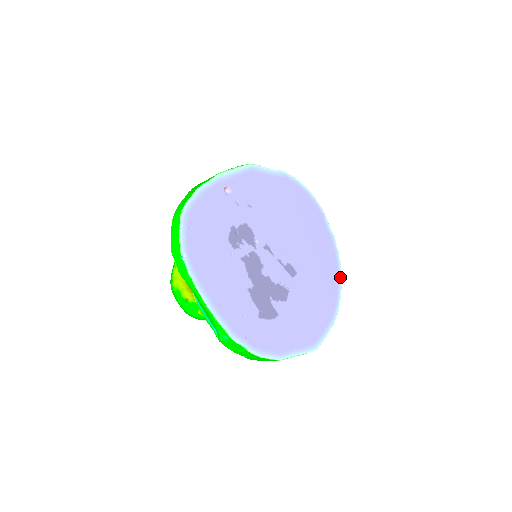
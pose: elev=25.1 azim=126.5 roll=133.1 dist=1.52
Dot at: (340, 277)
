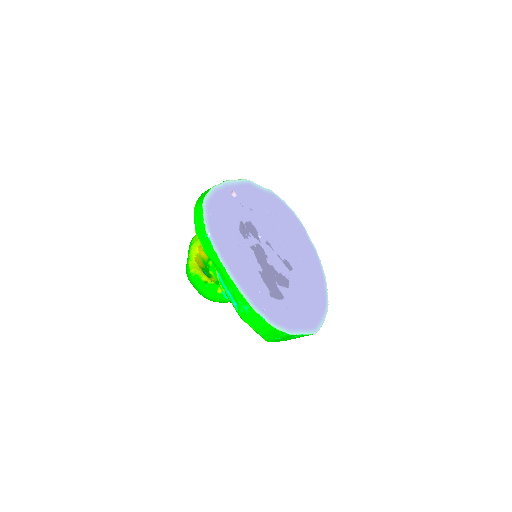
Dot at: (325, 280)
